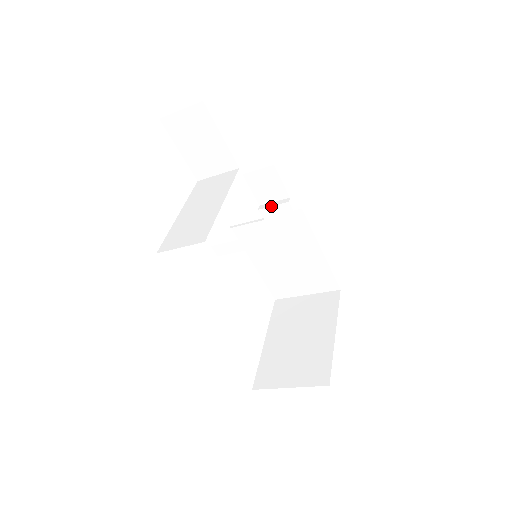
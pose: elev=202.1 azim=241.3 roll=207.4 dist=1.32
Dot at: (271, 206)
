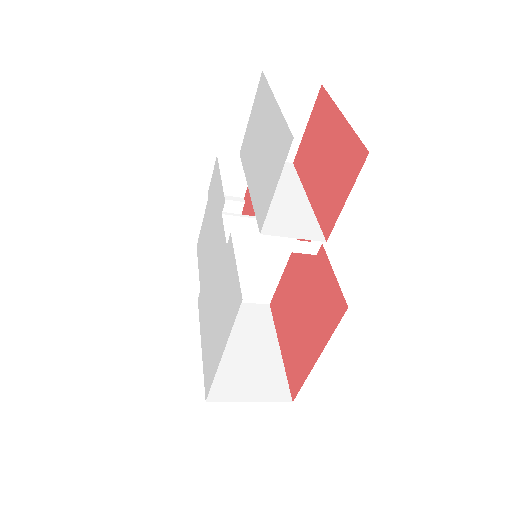
Dot at: (225, 199)
